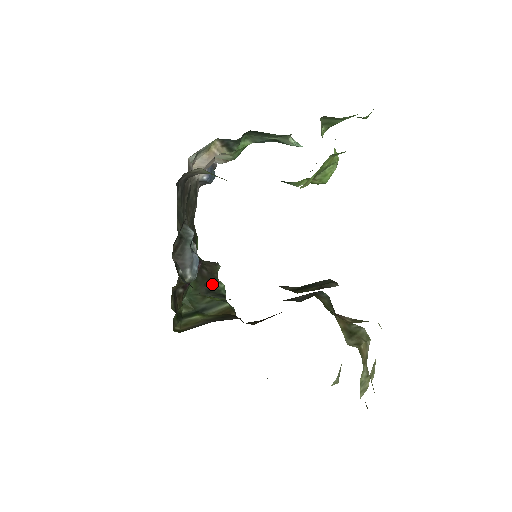
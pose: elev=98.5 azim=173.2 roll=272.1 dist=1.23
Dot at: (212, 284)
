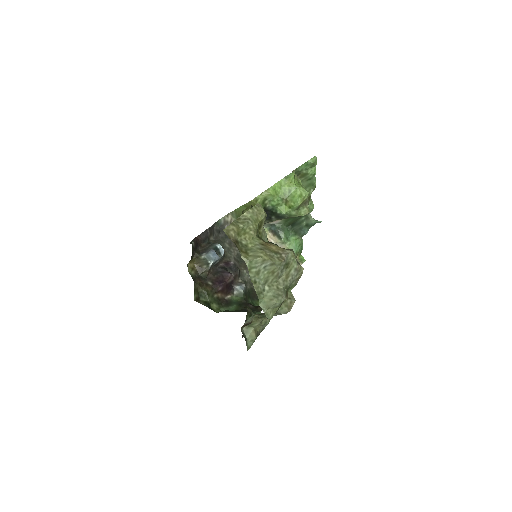
Dot at: (252, 311)
